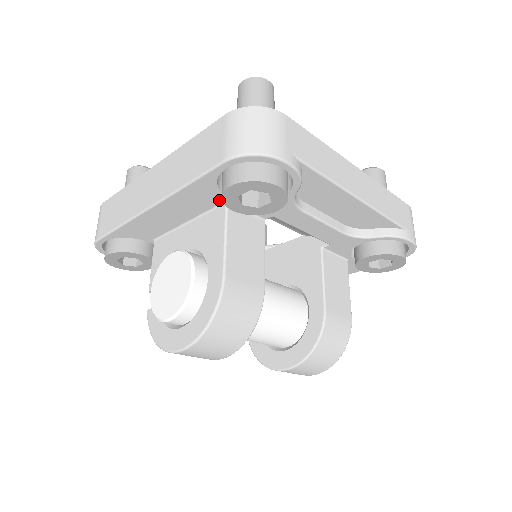
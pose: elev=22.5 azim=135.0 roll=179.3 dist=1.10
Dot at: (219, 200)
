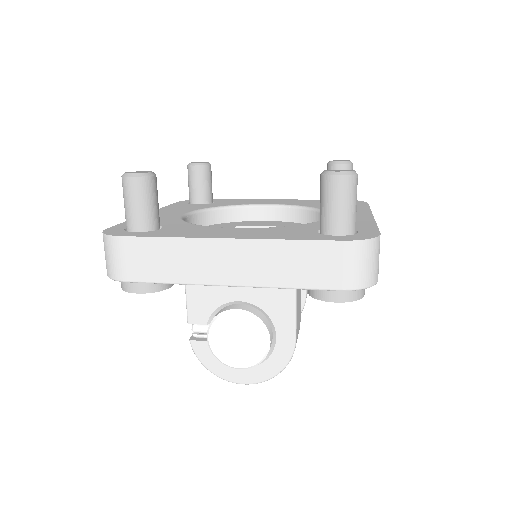
Dot at: occluded
